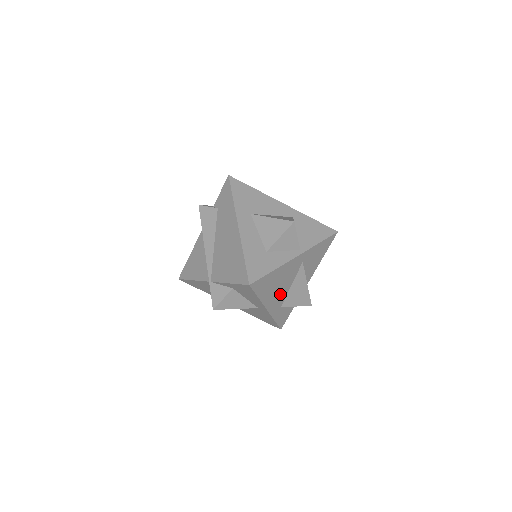
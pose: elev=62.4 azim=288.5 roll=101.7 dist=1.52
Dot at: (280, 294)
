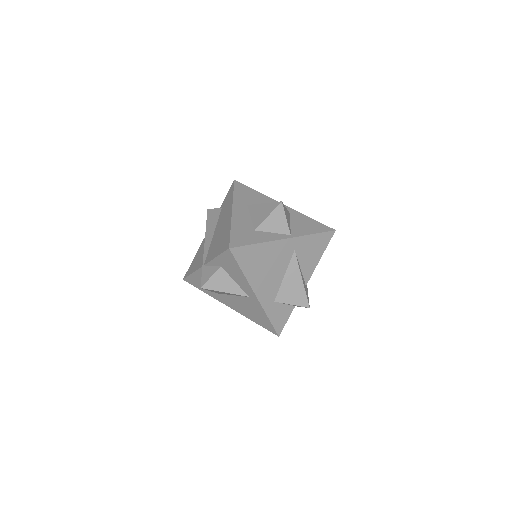
Dot at: (271, 282)
